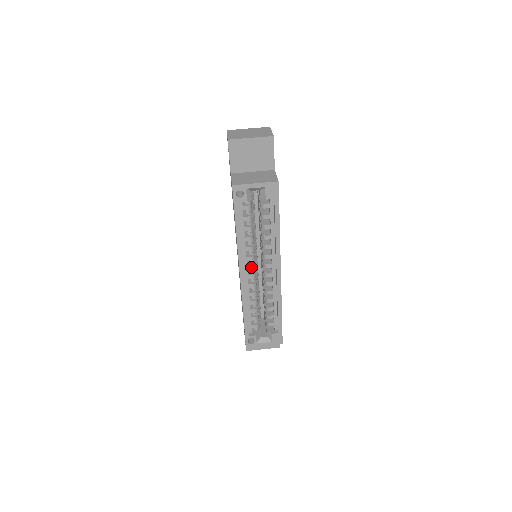
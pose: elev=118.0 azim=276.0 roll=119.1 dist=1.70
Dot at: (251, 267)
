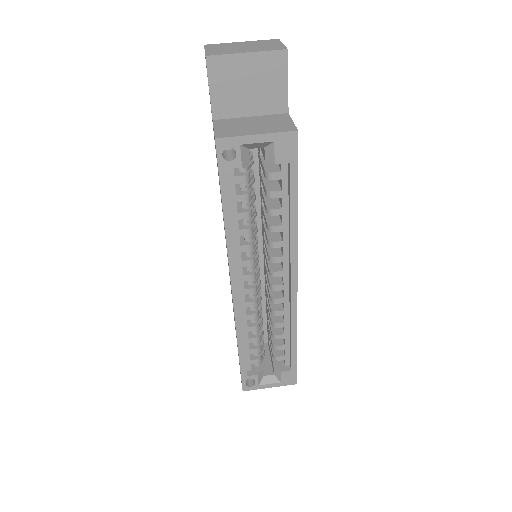
Dot at: (249, 276)
